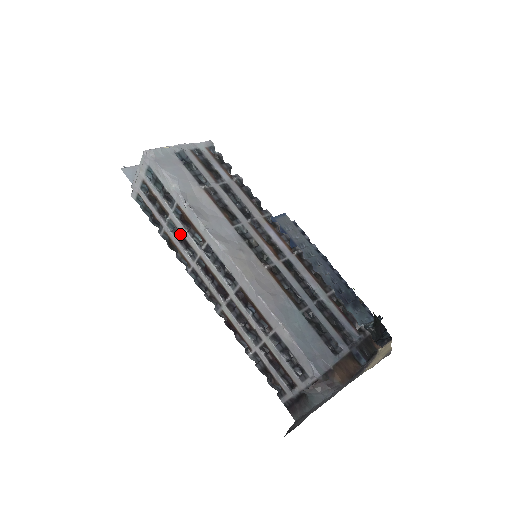
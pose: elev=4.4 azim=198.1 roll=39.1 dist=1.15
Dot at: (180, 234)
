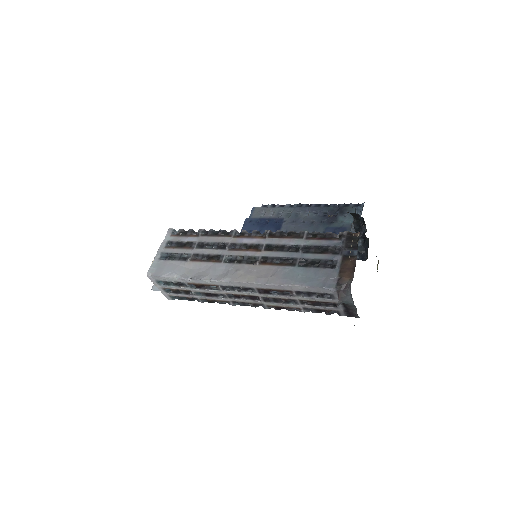
Dot at: (206, 294)
